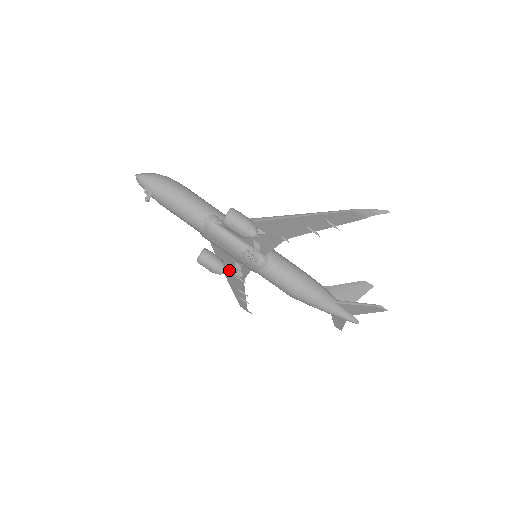
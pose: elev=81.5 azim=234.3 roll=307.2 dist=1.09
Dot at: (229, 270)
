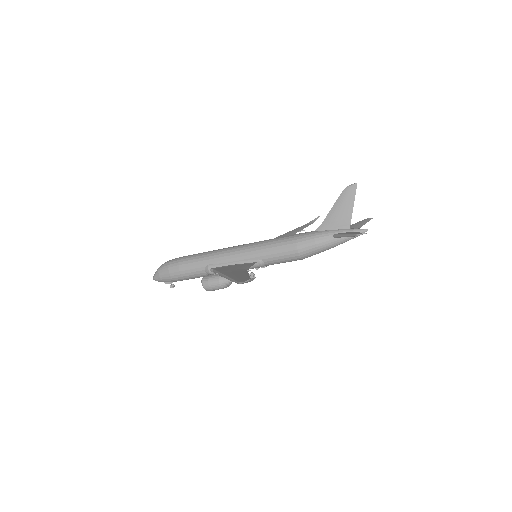
Dot at: occluded
